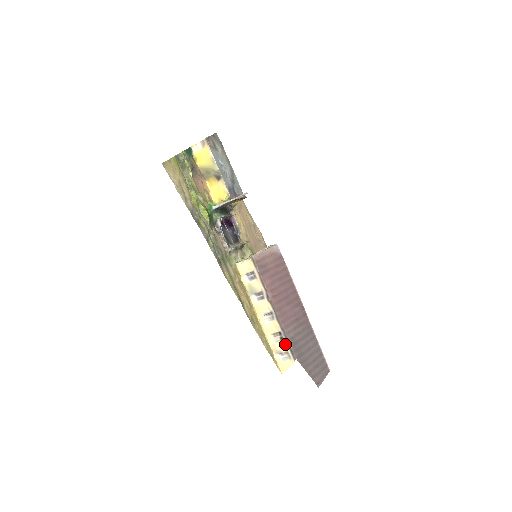
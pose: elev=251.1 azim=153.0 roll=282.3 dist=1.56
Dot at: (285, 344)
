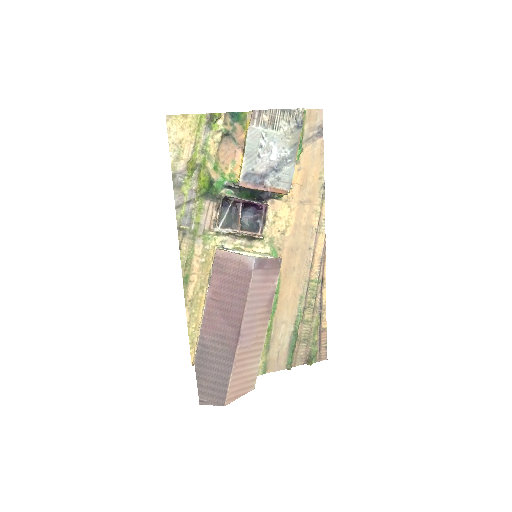
Dot at: (198, 344)
